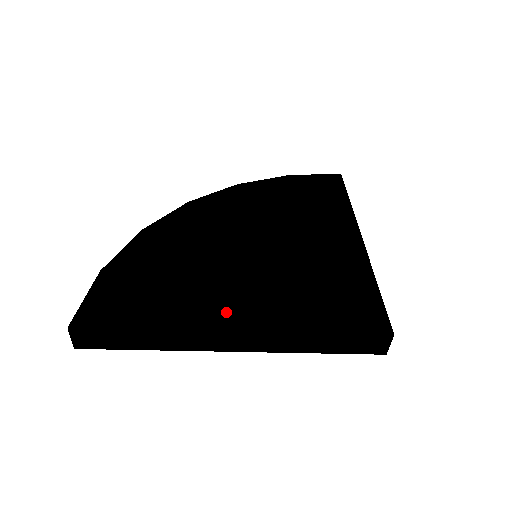
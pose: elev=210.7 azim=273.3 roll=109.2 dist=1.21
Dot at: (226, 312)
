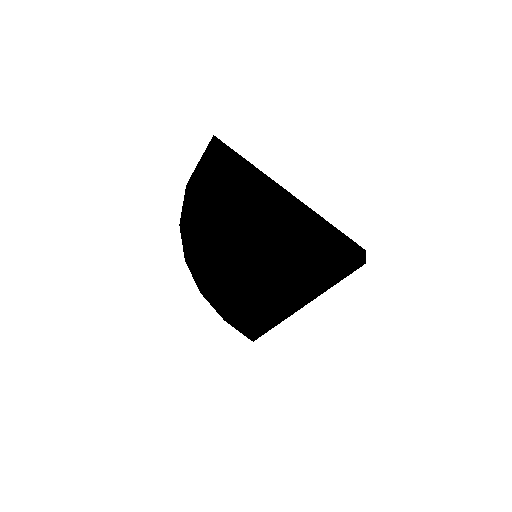
Dot at: occluded
